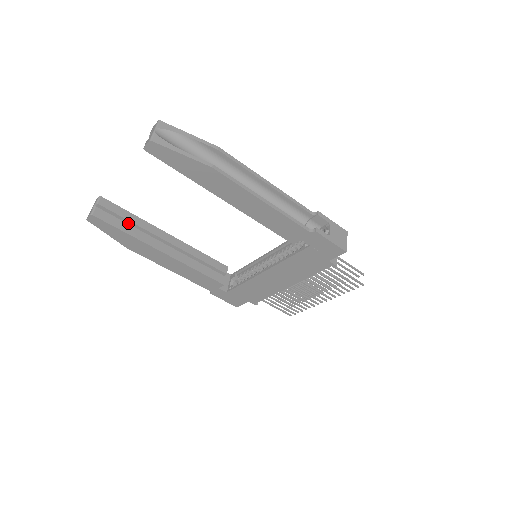
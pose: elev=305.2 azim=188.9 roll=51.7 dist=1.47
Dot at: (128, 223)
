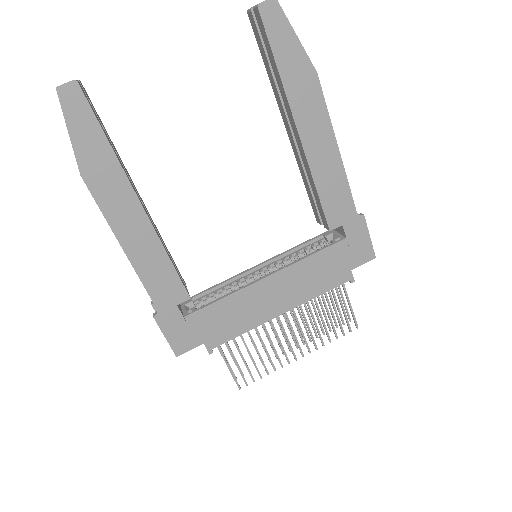
Dot at: occluded
